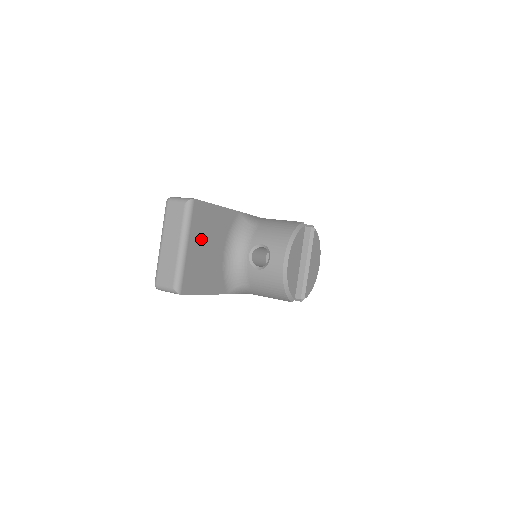
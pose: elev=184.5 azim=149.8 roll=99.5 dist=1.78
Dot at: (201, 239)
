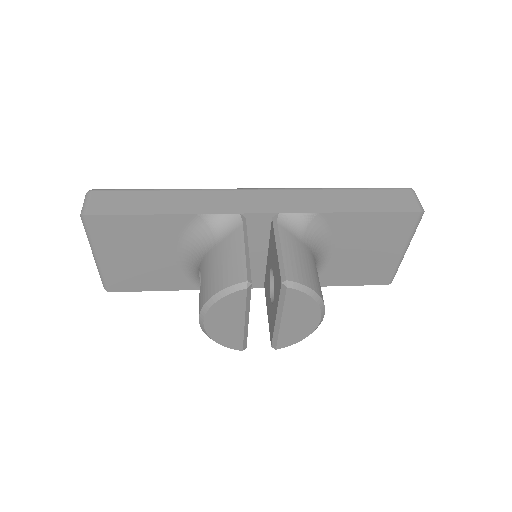
Dot at: (122, 249)
